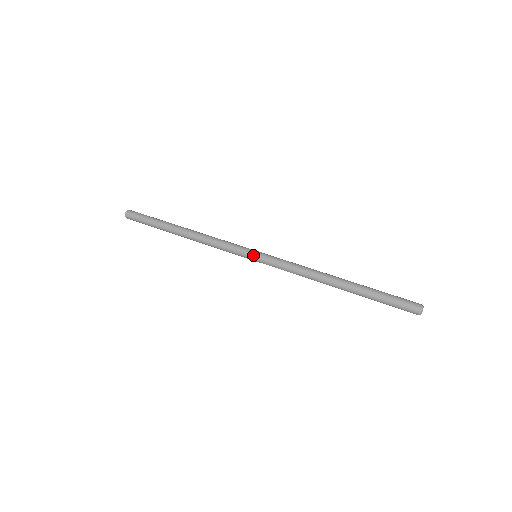
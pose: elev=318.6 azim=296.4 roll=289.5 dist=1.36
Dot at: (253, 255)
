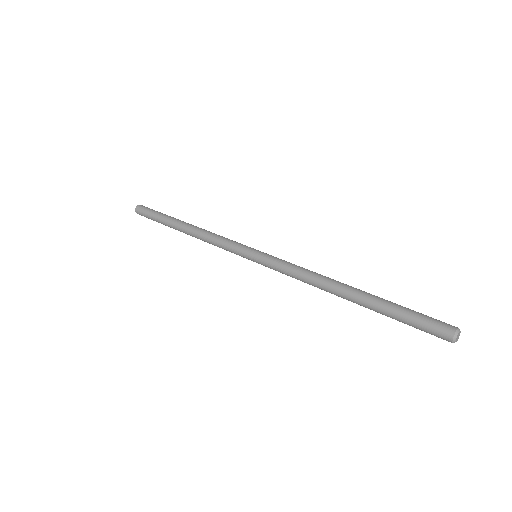
Dot at: (255, 250)
